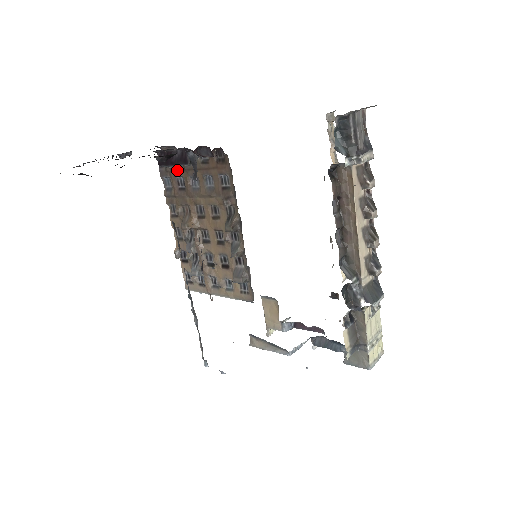
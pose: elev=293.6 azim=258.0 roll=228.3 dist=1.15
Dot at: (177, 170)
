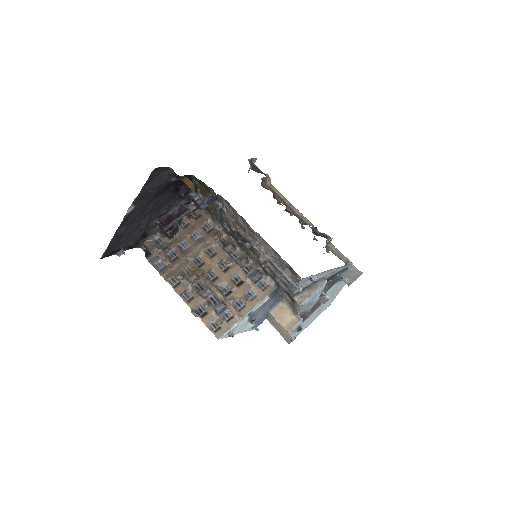
Dot at: (165, 248)
